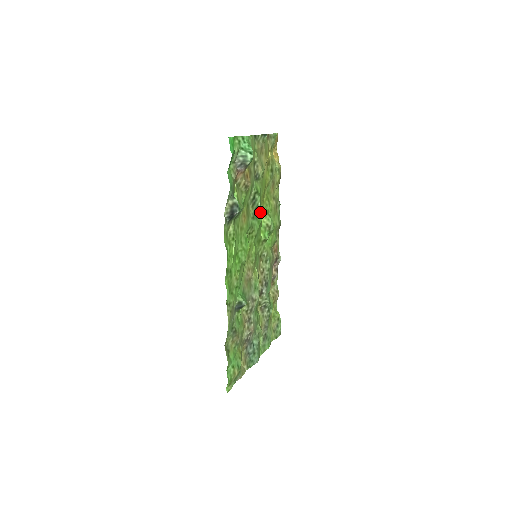
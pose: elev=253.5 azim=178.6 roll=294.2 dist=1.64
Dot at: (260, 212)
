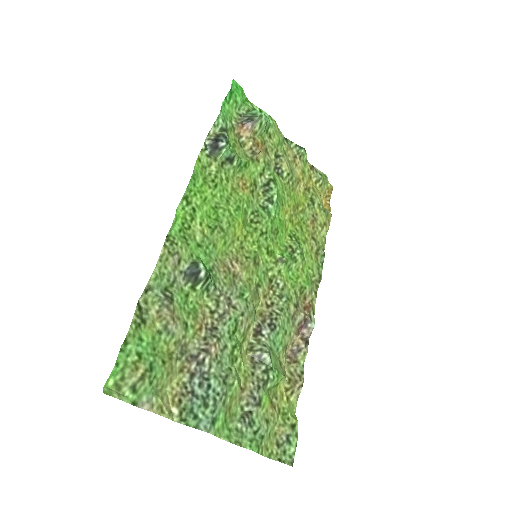
Dot at: (279, 218)
